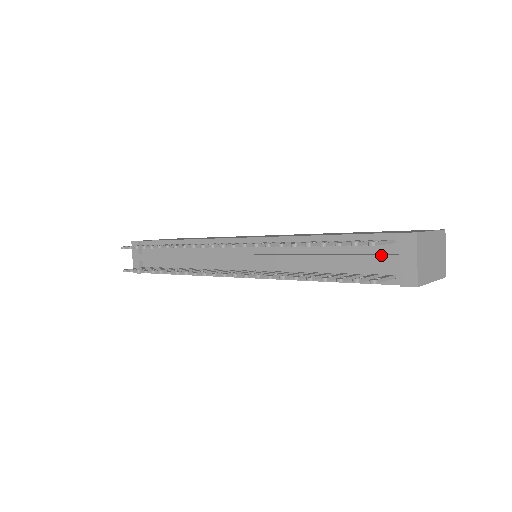
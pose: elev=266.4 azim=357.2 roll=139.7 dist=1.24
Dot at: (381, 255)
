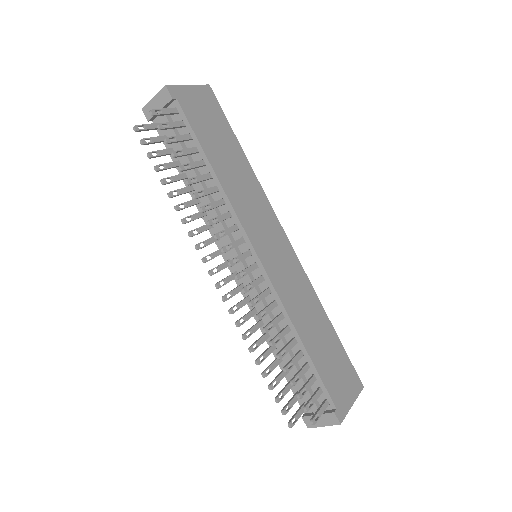
Dot at: occluded
